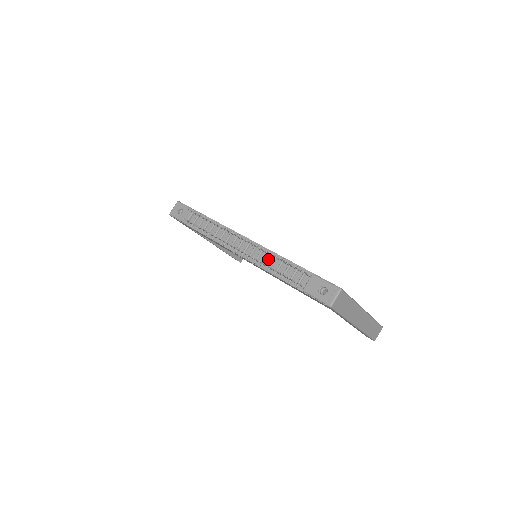
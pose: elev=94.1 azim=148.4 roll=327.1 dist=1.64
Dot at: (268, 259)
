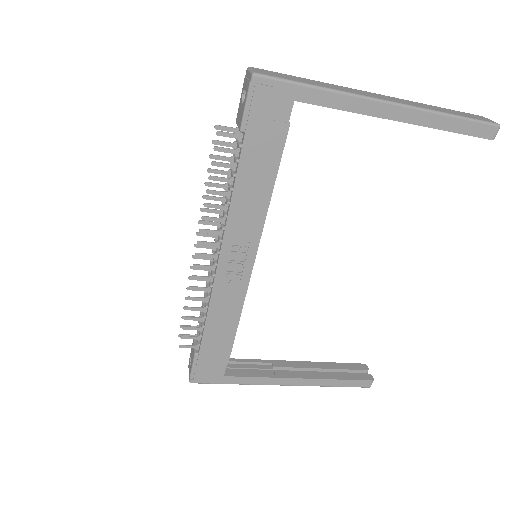
Dot at: occluded
